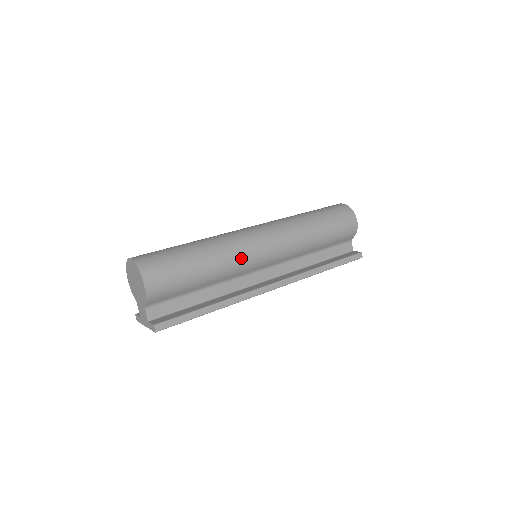
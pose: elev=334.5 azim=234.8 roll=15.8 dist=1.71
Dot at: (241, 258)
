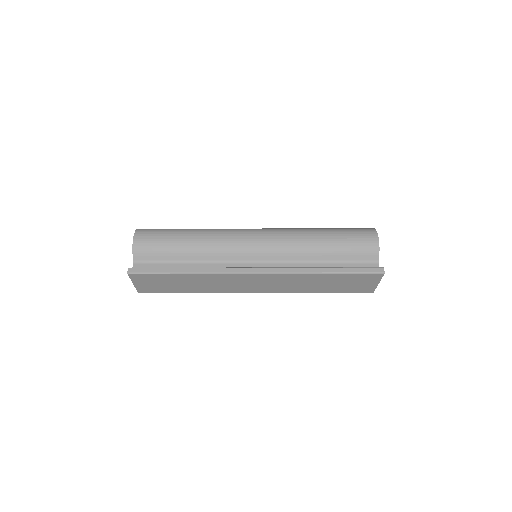
Dot at: (226, 239)
